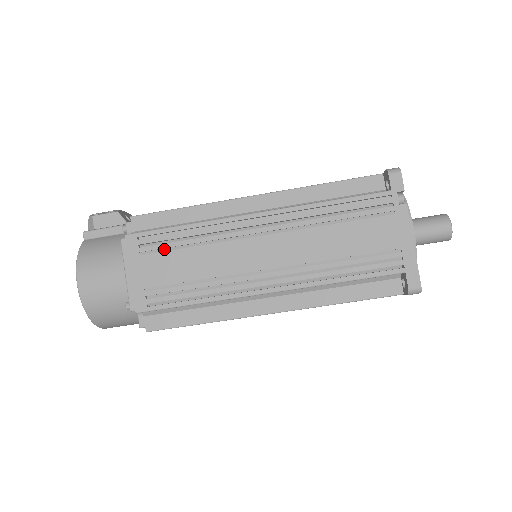
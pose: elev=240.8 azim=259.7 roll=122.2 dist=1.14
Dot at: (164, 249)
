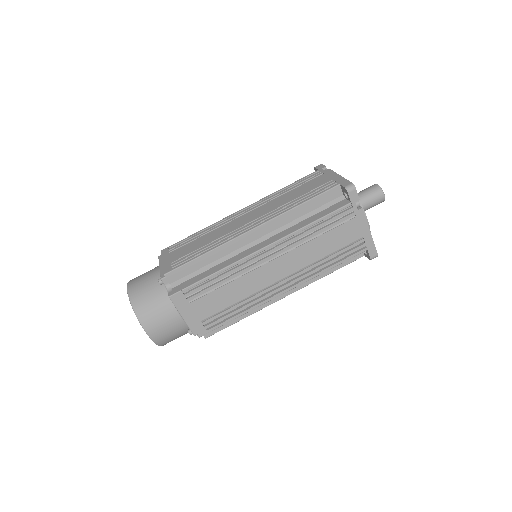
Dot at: (185, 245)
